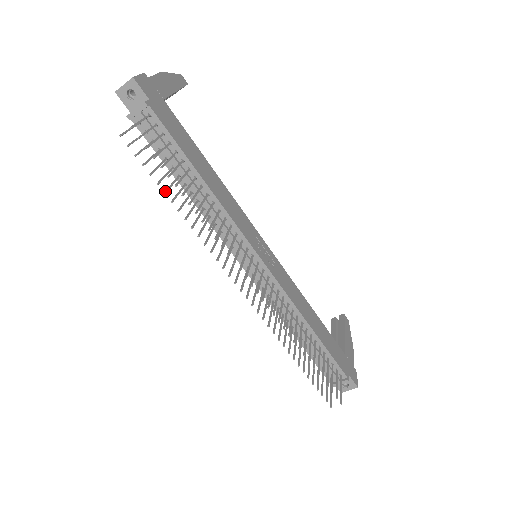
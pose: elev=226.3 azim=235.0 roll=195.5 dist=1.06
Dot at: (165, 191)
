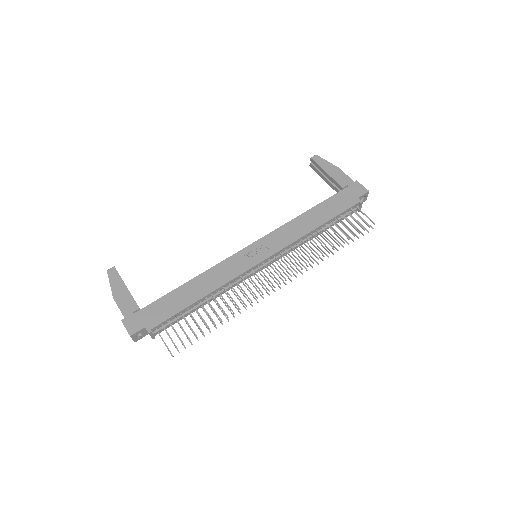
Dot at: occluded
